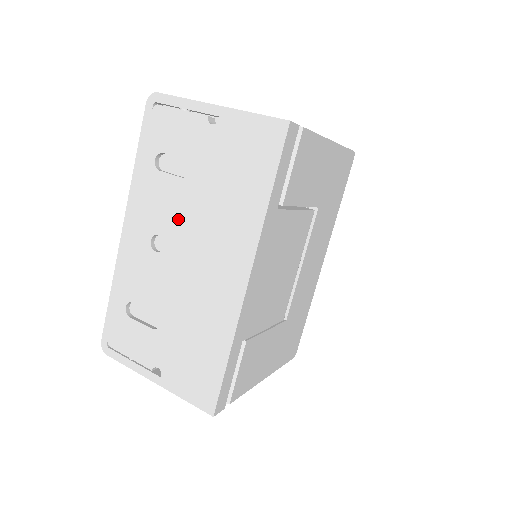
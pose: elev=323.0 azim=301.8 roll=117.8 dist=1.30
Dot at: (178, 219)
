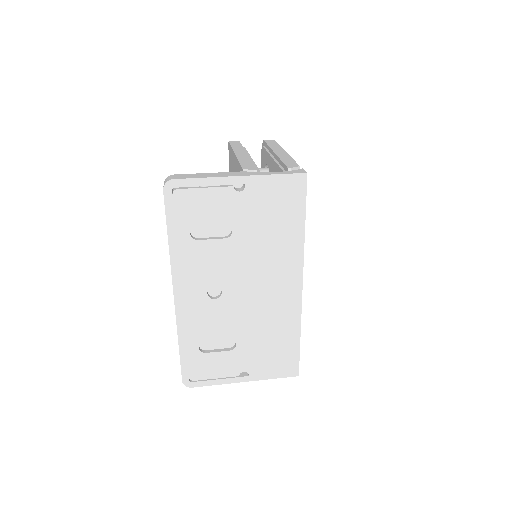
Dot at: (229, 269)
